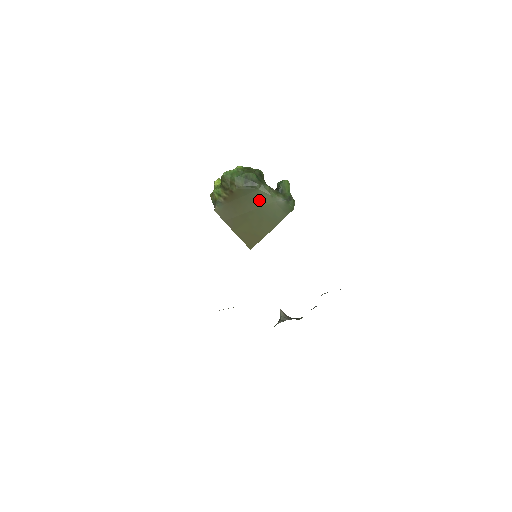
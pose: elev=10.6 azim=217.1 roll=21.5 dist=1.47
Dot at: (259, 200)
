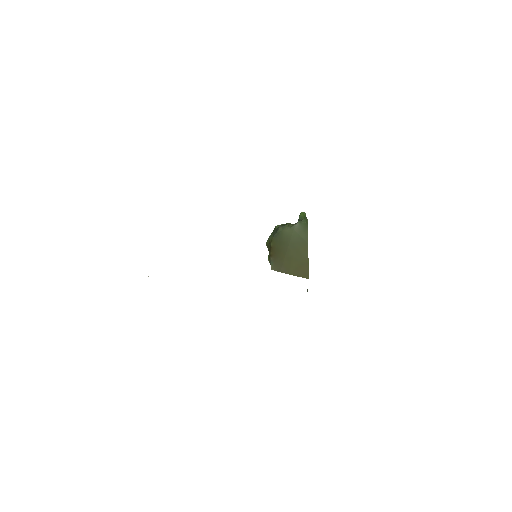
Dot at: (286, 237)
